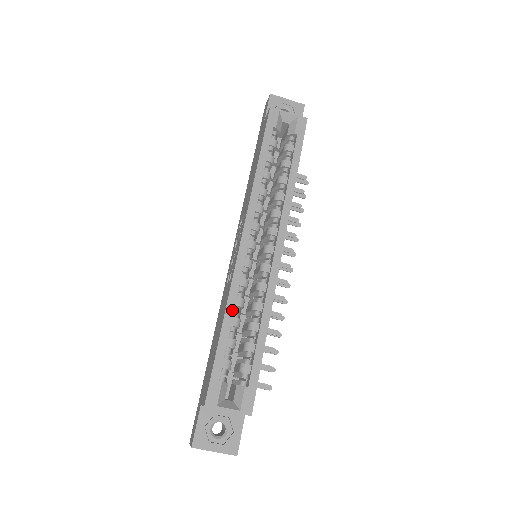
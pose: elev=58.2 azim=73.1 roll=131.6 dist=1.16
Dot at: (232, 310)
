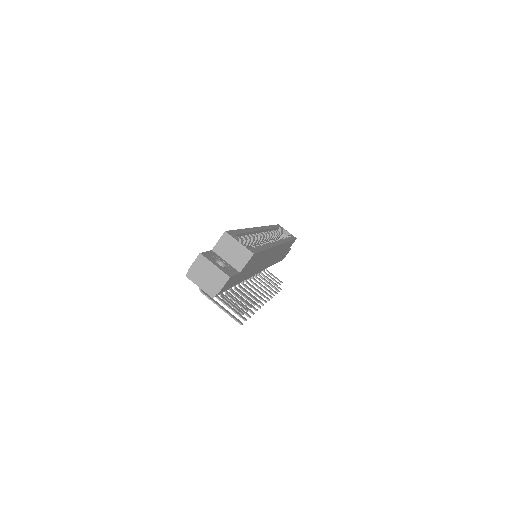
Dot at: (249, 231)
